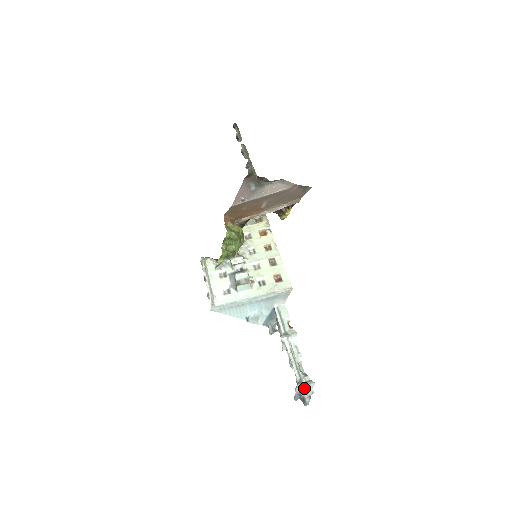
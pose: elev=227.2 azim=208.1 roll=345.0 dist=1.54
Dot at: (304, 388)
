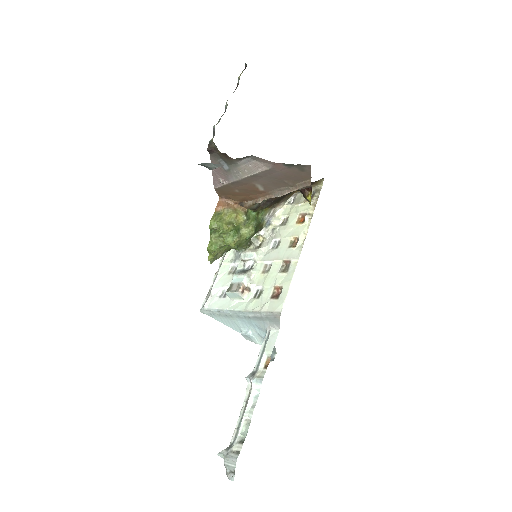
Dot at: (226, 458)
